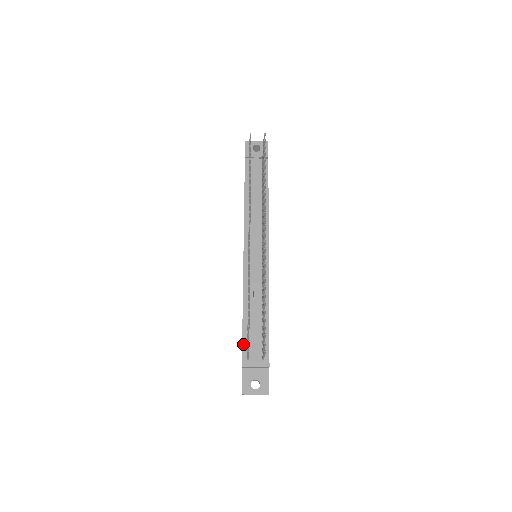
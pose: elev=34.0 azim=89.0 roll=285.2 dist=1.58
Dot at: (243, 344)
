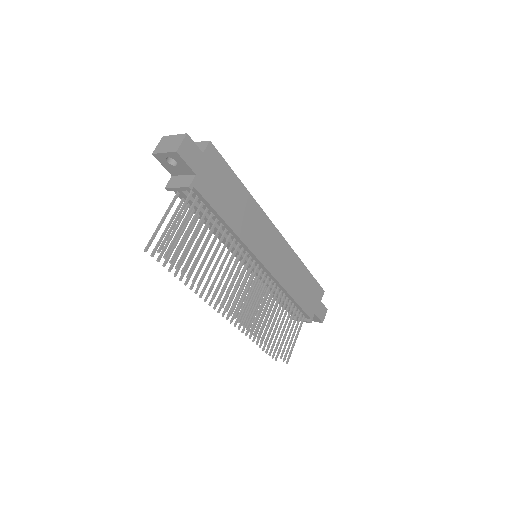
Dot at: occluded
